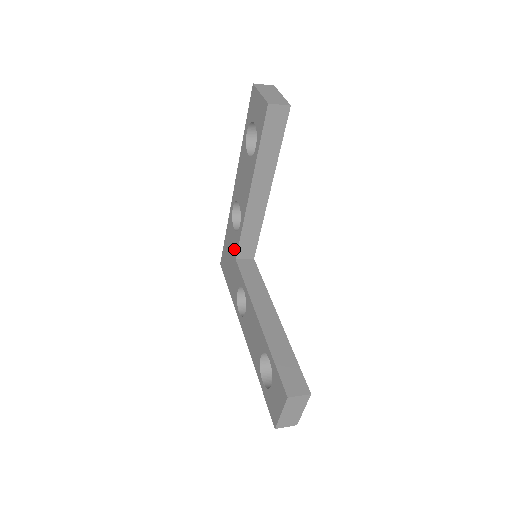
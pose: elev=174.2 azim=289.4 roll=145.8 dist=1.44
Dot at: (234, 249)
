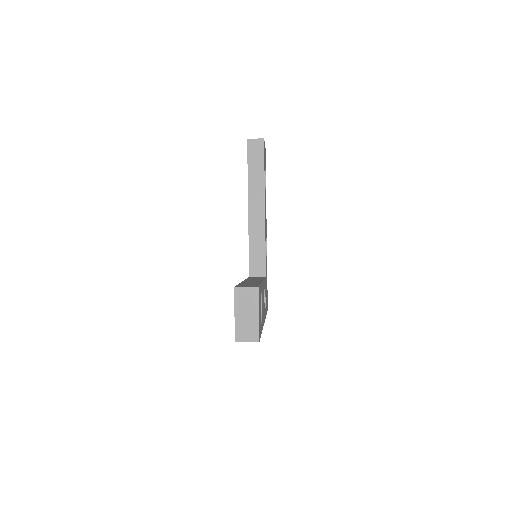
Dot at: occluded
